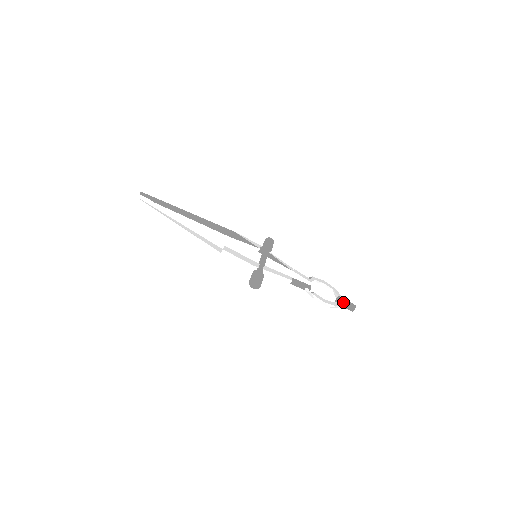
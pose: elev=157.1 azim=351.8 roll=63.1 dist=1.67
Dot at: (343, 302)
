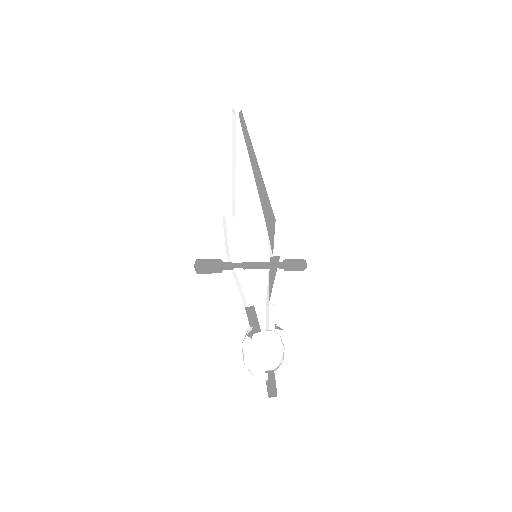
Dot at: (269, 379)
